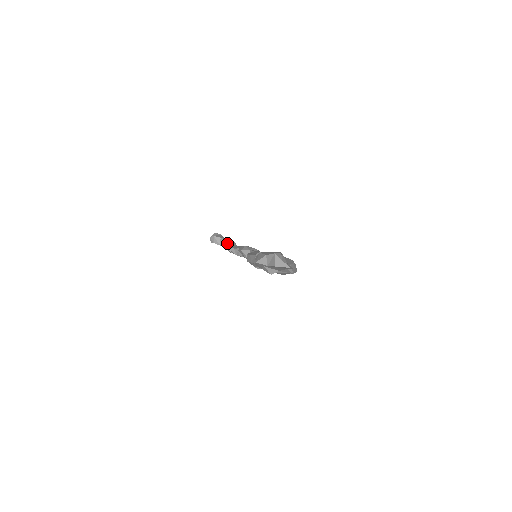
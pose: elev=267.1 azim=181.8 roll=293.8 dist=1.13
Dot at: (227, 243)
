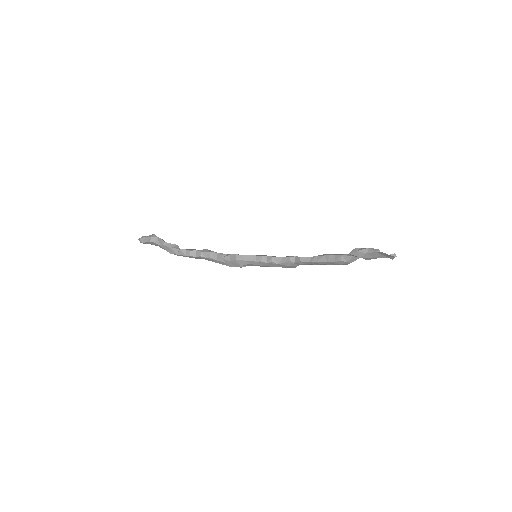
Dot at: (173, 245)
